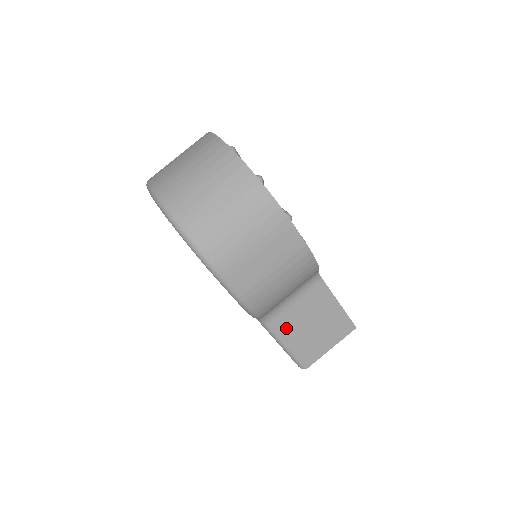
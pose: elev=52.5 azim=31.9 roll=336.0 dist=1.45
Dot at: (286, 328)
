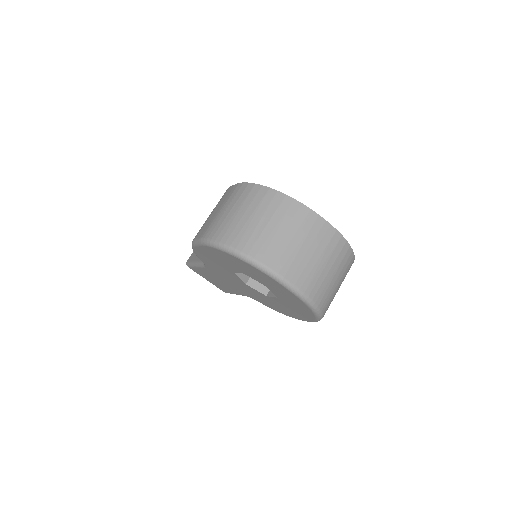
Dot at: occluded
